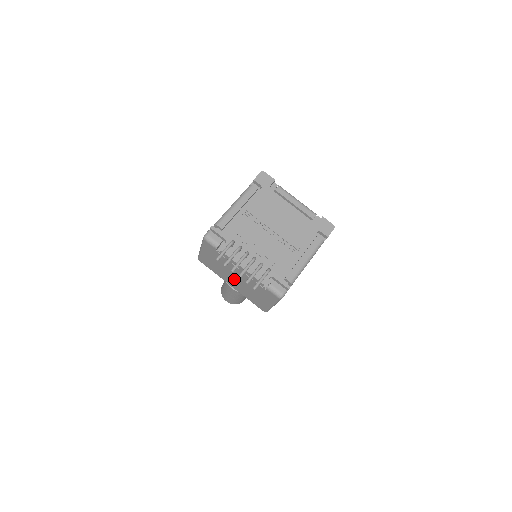
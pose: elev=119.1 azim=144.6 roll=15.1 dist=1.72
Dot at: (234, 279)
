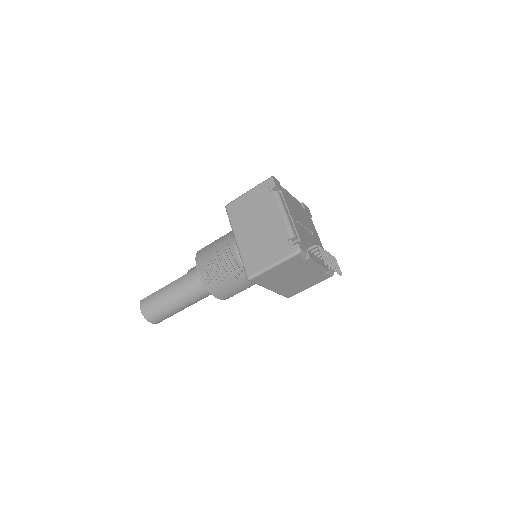
Dot at: (288, 281)
